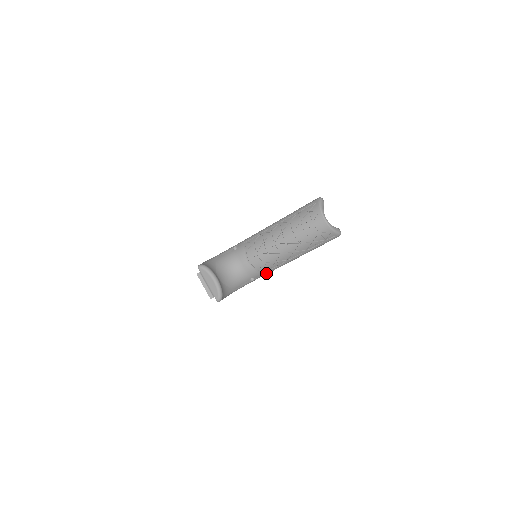
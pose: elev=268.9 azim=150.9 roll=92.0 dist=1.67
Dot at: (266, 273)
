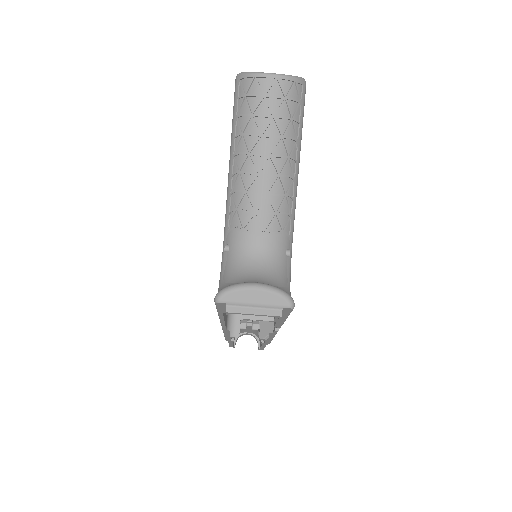
Dot at: (292, 227)
